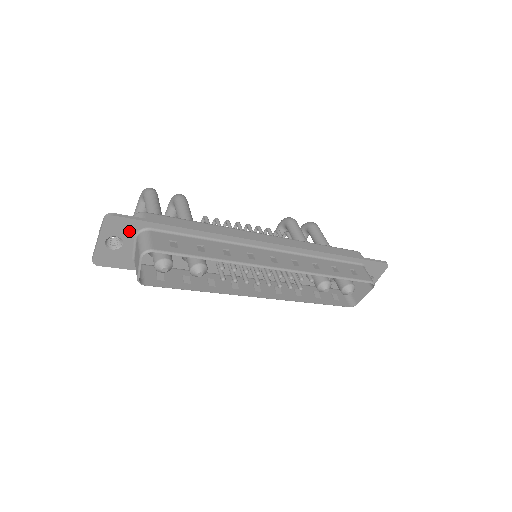
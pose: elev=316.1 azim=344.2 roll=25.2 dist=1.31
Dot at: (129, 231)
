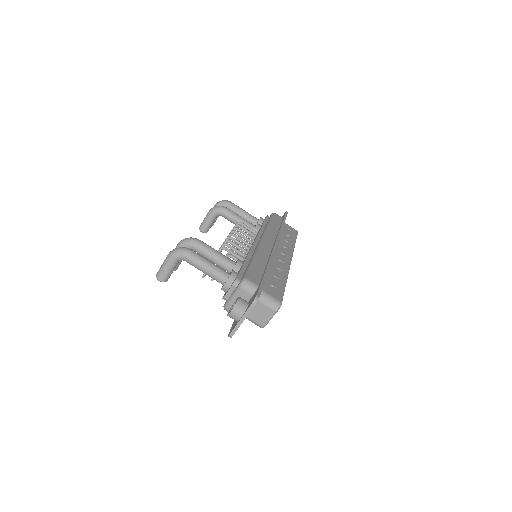
Dot at: occluded
